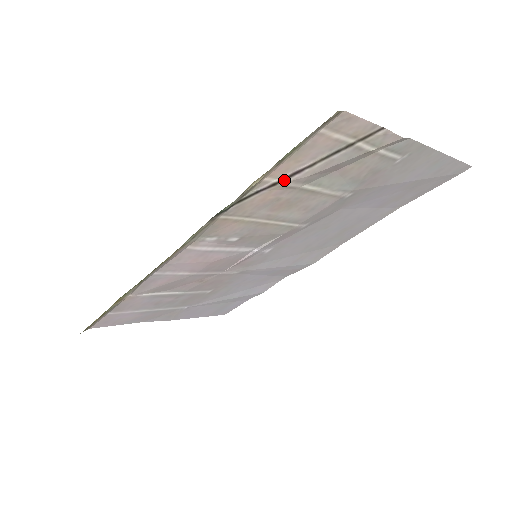
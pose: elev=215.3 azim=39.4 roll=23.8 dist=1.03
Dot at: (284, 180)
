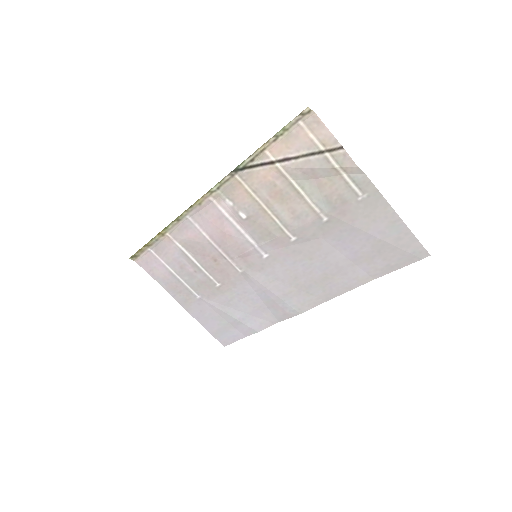
Dot at: (279, 162)
